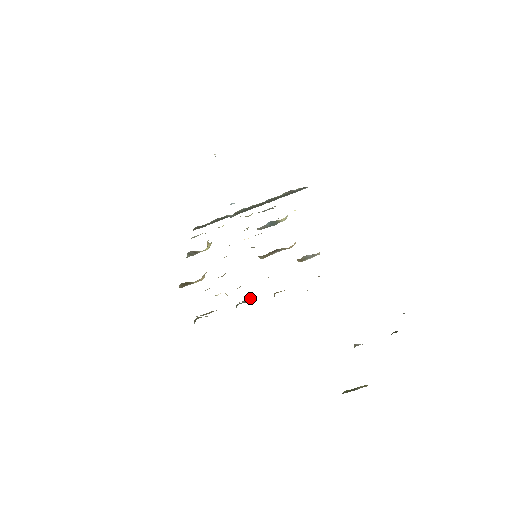
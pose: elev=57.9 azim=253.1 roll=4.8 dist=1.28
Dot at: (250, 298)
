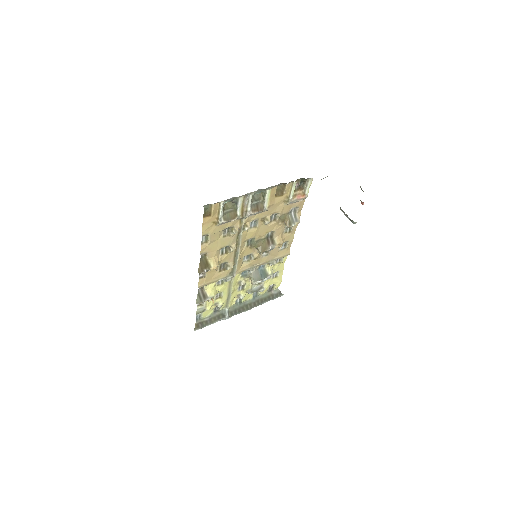
Dot at: (260, 204)
